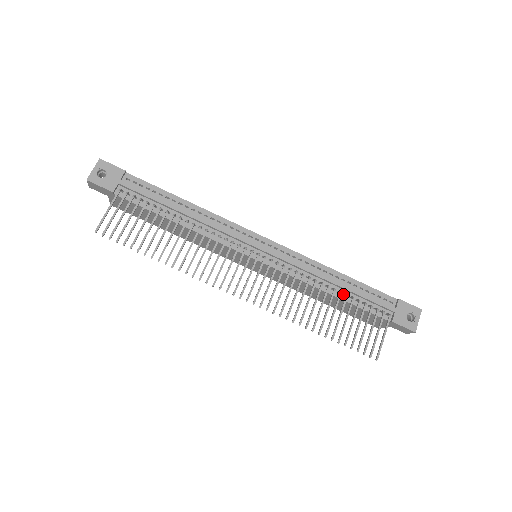
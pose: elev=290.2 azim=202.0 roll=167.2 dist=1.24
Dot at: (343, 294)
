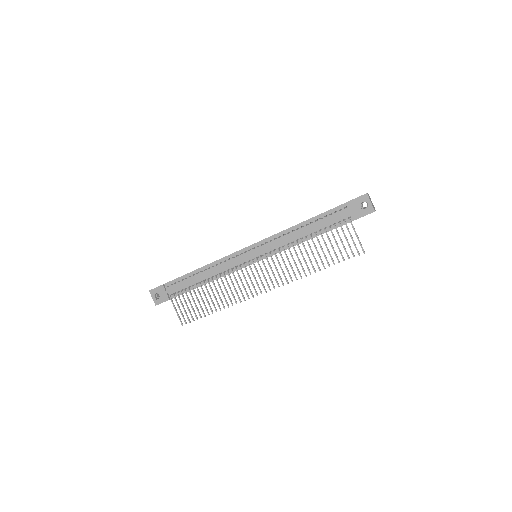
Dot at: occluded
